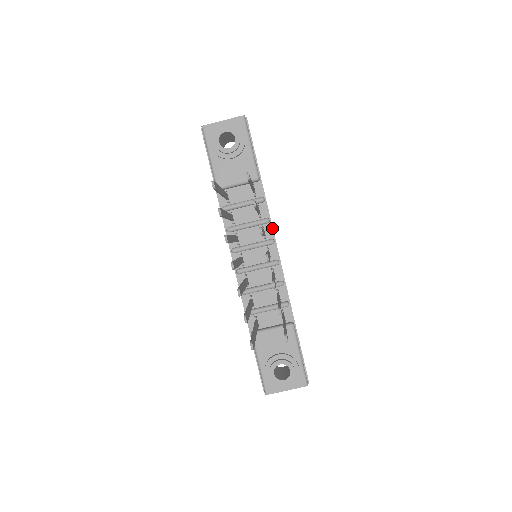
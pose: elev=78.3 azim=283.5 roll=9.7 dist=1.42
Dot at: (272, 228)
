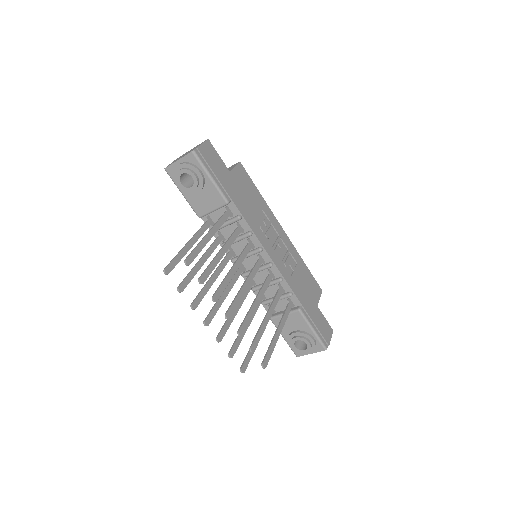
Dot at: (257, 238)
